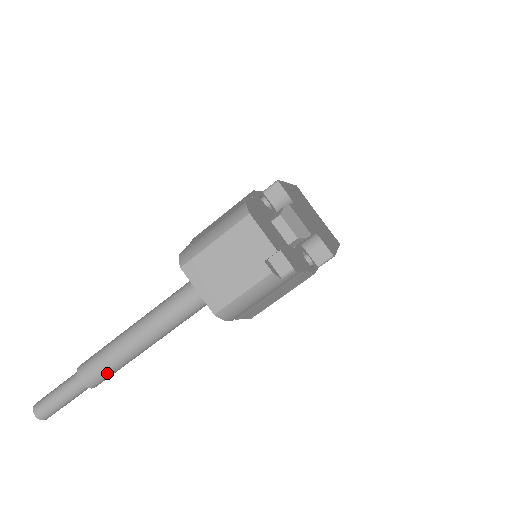
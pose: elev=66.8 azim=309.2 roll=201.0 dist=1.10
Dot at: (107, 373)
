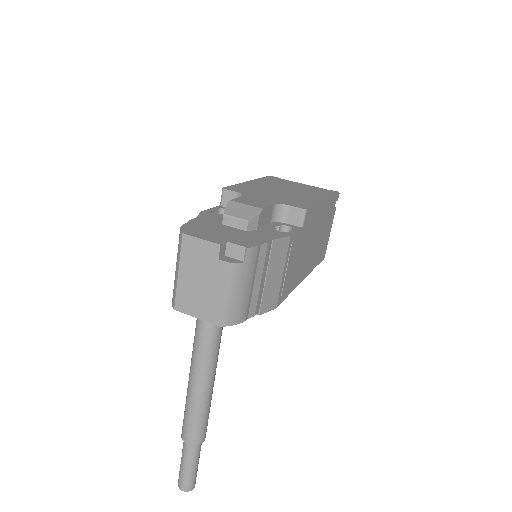
Dot at: (199, 425)
